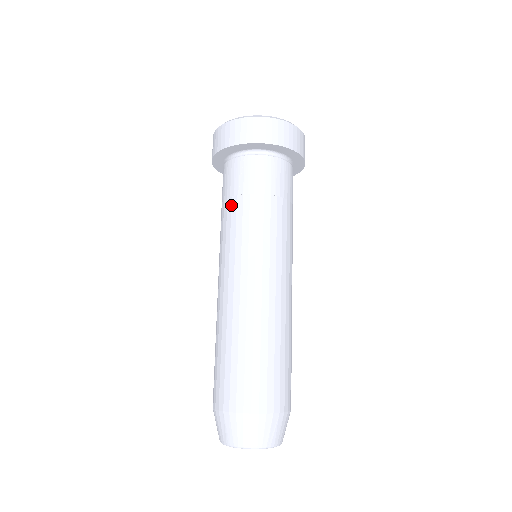
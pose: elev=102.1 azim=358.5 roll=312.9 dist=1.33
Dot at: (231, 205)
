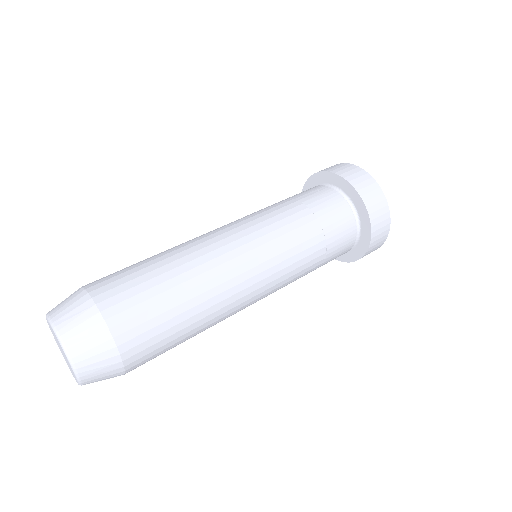
Dot at: (282, 201)
